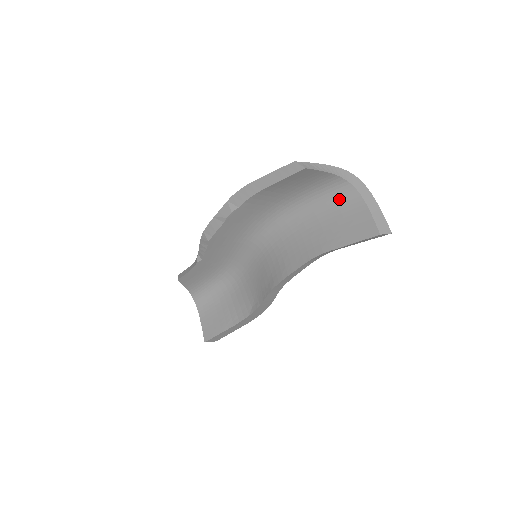
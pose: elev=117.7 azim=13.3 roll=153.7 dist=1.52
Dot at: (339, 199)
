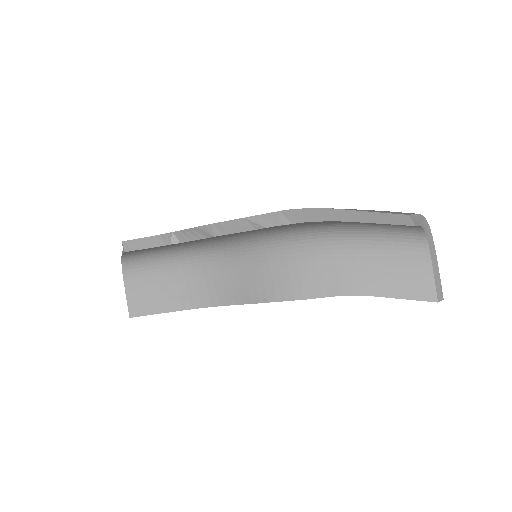
Dot at: (403, 245)
